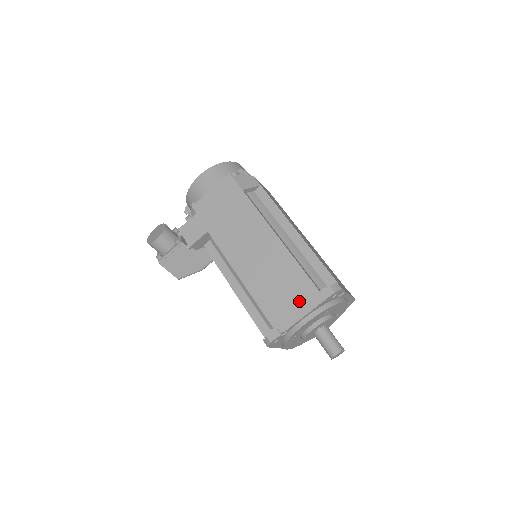
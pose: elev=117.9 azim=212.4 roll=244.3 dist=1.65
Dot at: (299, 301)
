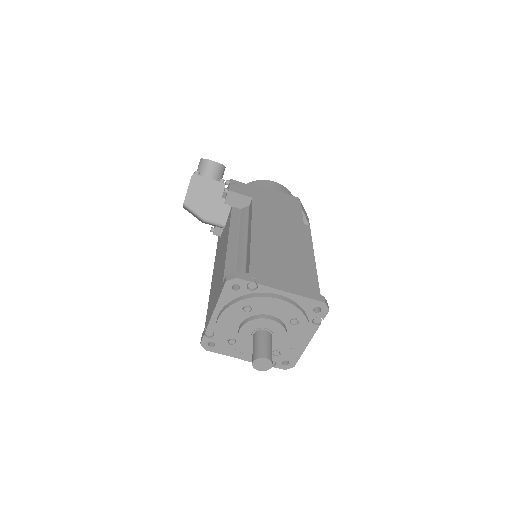
Dot at: (289, 281)
